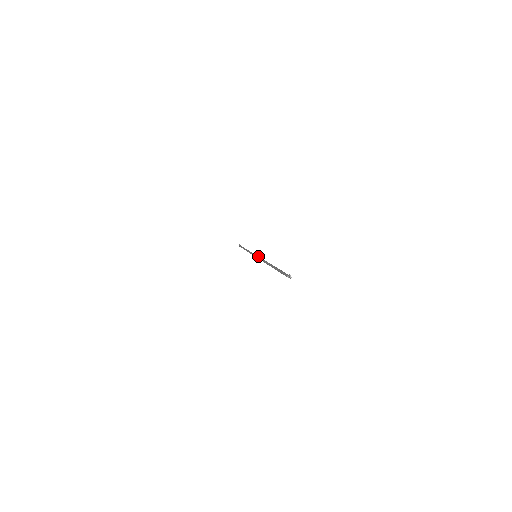
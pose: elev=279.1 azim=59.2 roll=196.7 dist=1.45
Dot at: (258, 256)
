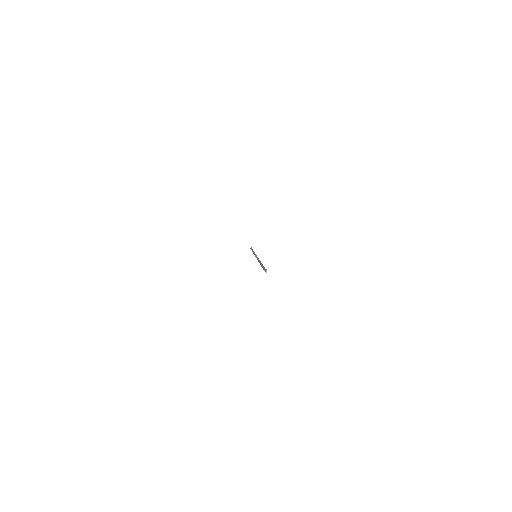
Dot at: occluded
